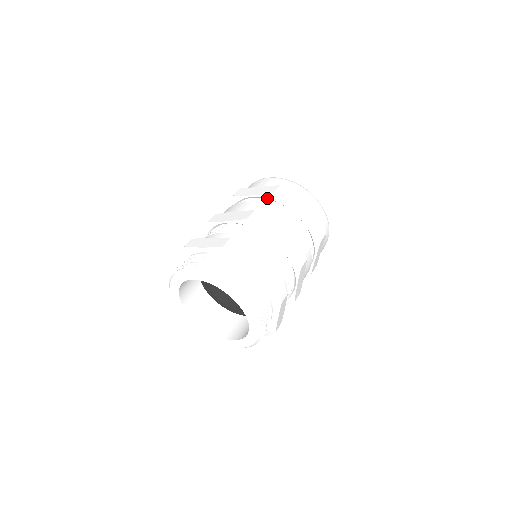
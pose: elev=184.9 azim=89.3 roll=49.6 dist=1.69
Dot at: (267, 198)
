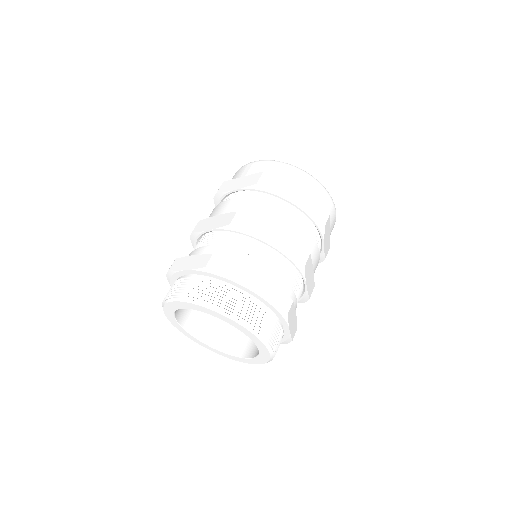
Dot at: (251, 190)
